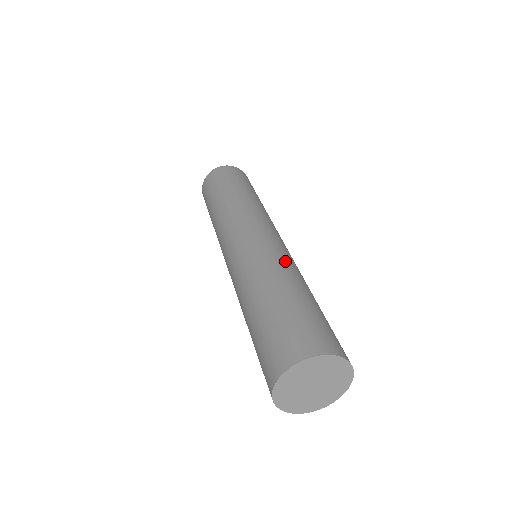
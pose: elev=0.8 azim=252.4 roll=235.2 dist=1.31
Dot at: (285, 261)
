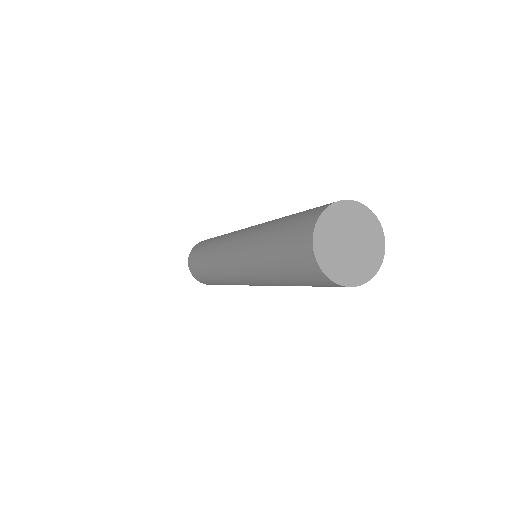
Dot at: occluded
